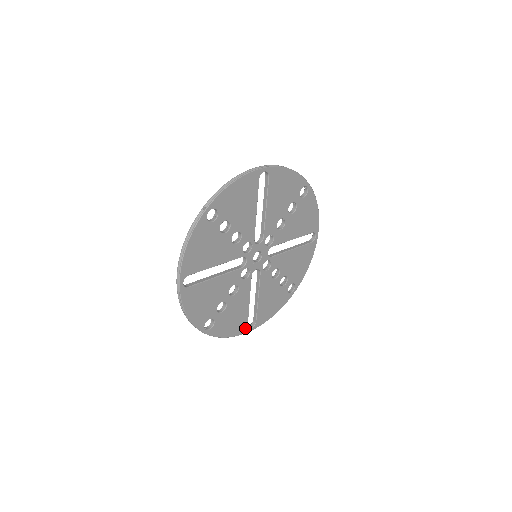
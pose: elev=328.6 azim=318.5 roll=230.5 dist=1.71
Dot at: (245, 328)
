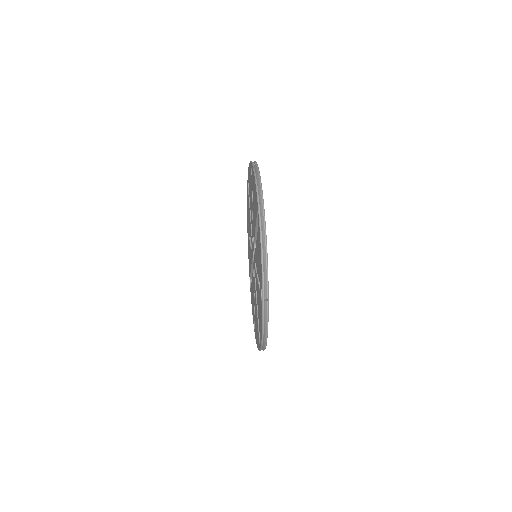
Dot at: occluded
